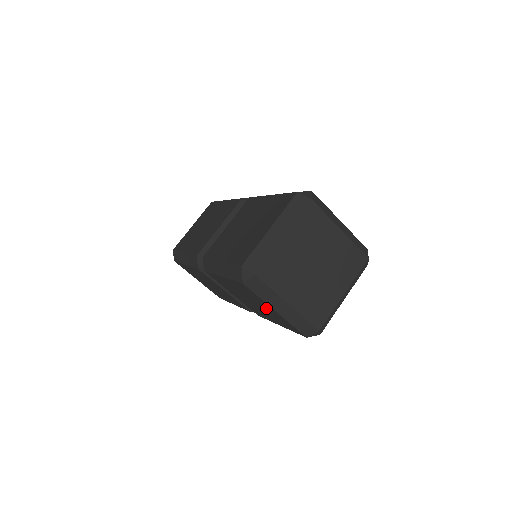
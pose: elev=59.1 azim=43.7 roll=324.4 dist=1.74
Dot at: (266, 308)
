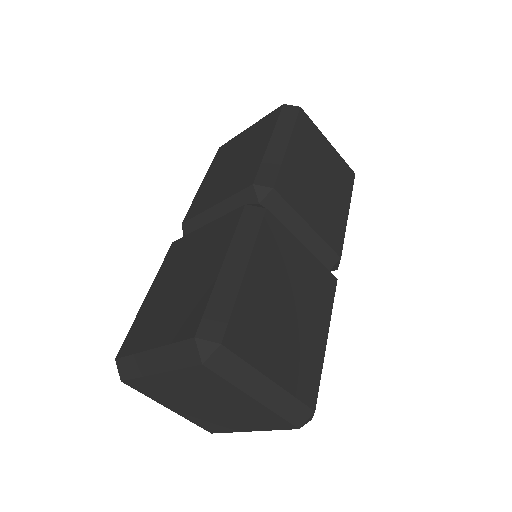
Dot at: occluded
